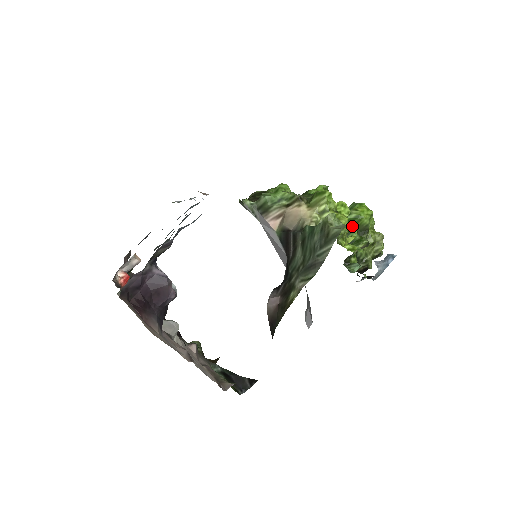
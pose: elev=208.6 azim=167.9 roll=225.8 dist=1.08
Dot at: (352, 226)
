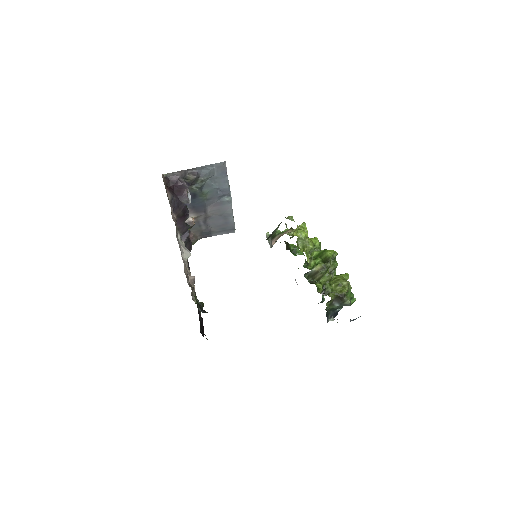
Dot at: (320, 257)
